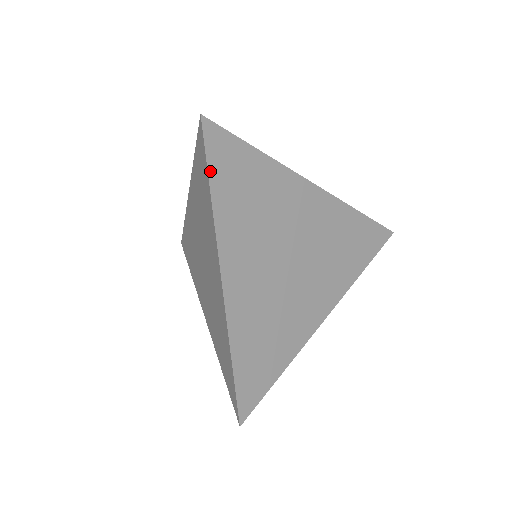
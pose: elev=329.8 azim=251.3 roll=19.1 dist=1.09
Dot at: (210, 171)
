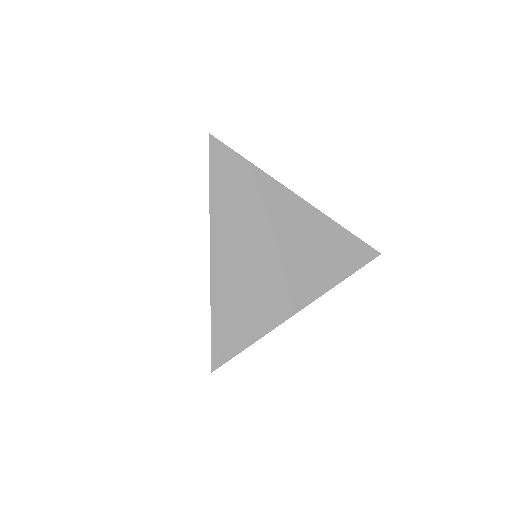
Dot at: (211, 170)
